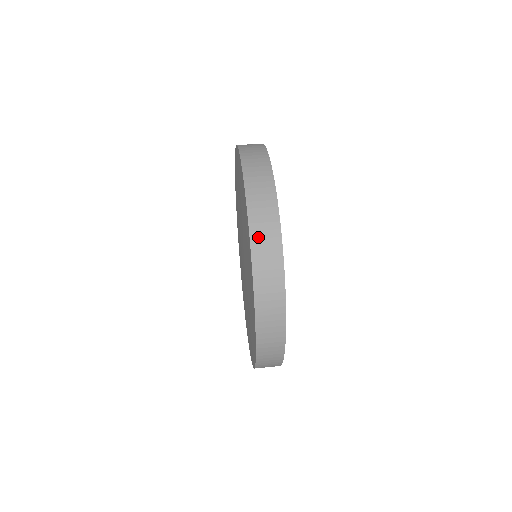
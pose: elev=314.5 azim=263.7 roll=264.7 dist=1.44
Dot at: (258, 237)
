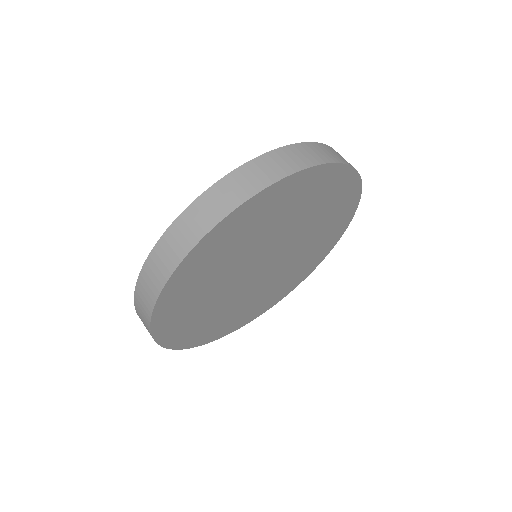
Dot at: (273, 158)
